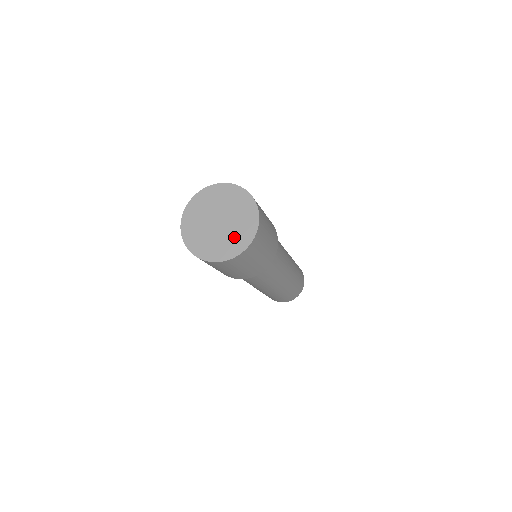
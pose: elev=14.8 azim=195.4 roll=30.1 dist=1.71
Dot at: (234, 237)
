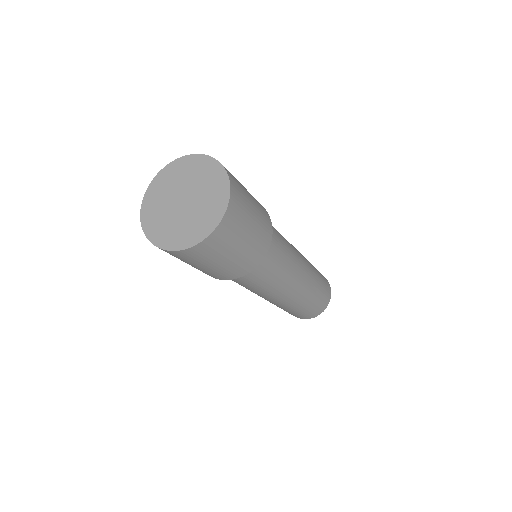
Dot at: (195, 222)
